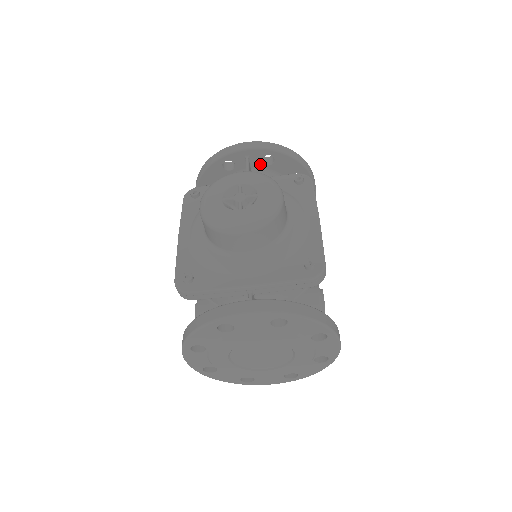
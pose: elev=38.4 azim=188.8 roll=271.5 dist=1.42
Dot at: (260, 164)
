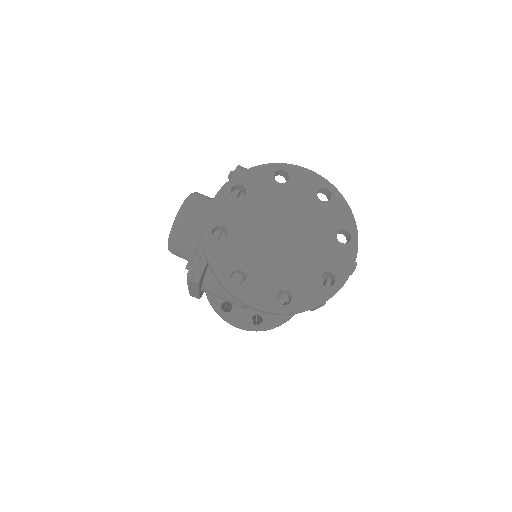
Dot at: occluded
